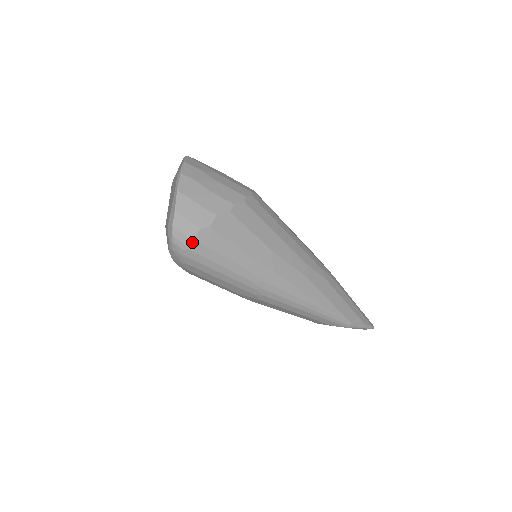
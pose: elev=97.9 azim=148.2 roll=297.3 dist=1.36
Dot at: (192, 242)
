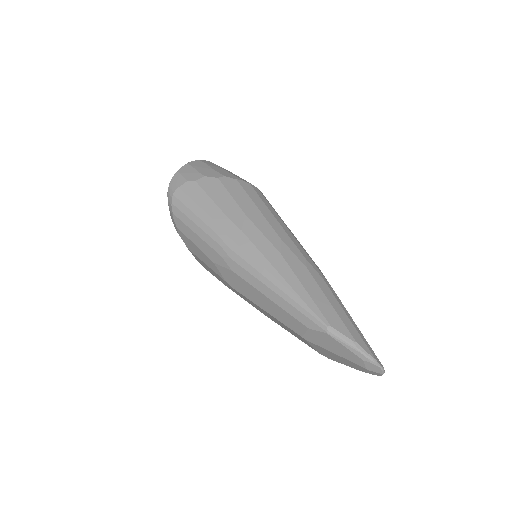
Dot at: (178, 190)
